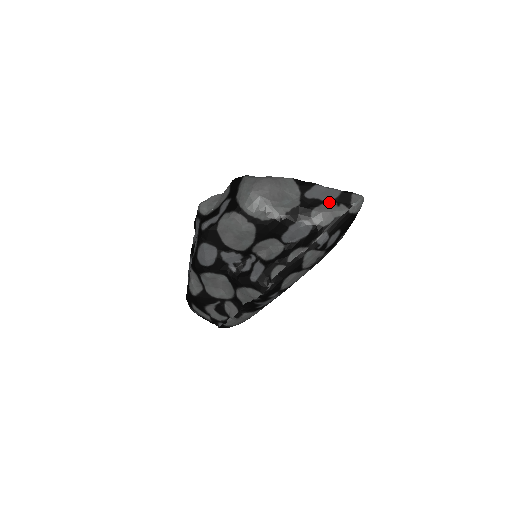
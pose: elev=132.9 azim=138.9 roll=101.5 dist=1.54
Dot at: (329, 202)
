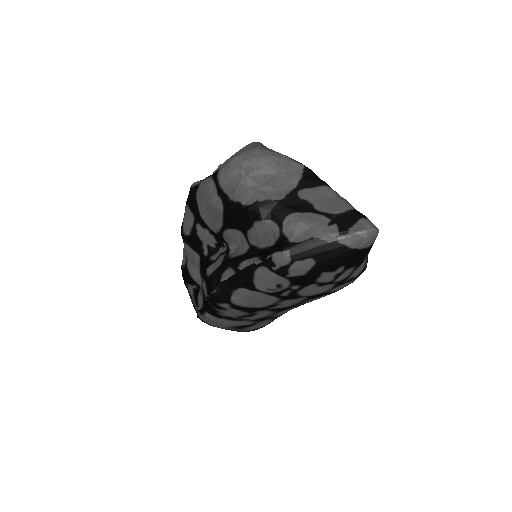
Dot at: (321, 214)
